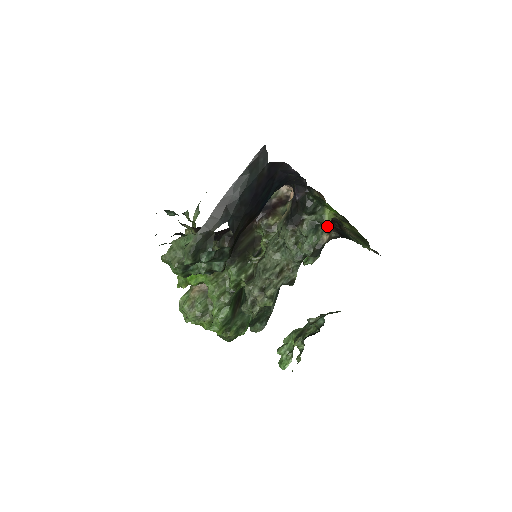
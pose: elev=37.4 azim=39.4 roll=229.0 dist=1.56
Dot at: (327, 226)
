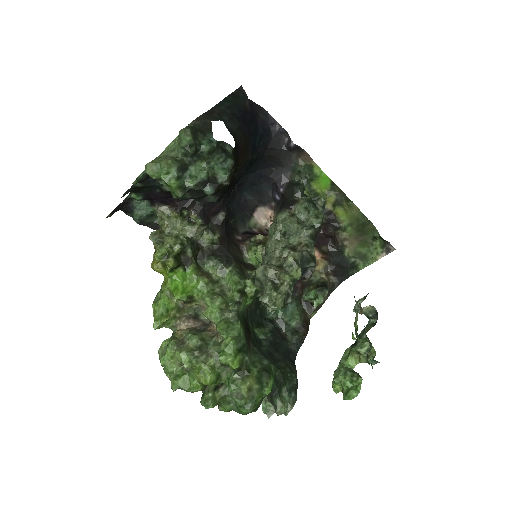
Dot at: (325, 199)
